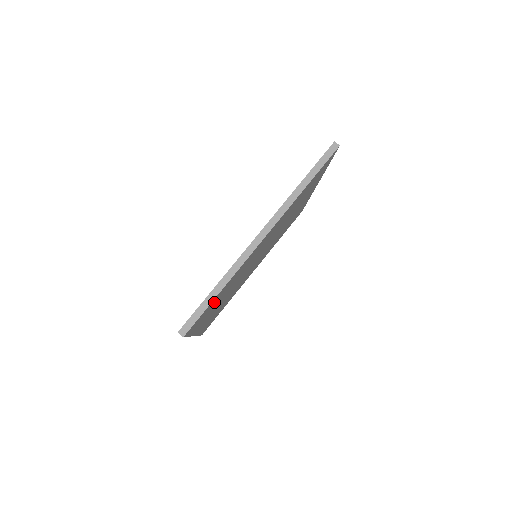
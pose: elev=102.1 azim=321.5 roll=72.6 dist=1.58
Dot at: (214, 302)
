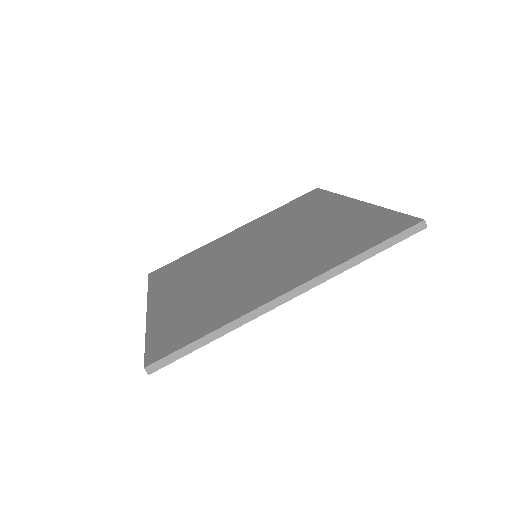
Dot at: occluded
